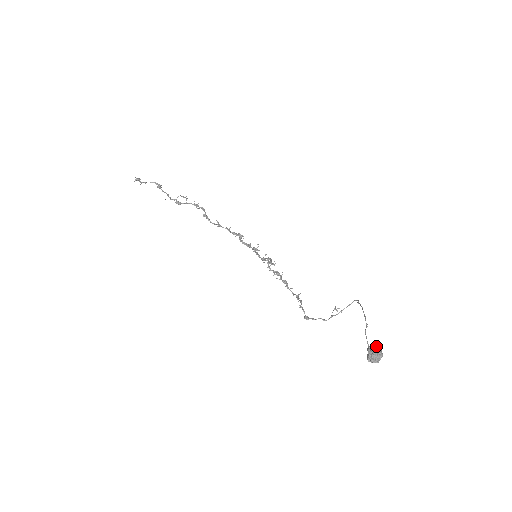
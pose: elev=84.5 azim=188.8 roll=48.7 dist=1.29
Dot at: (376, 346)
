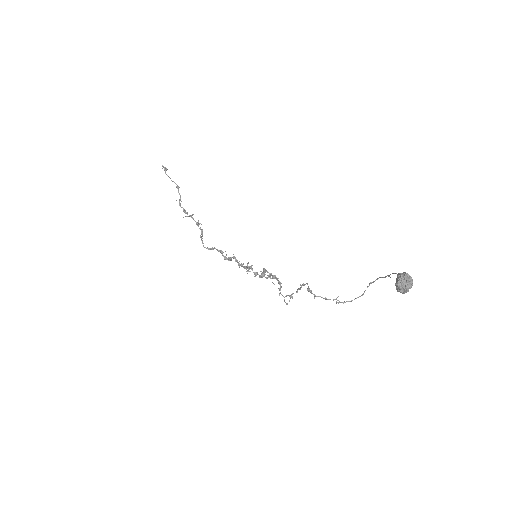
Dot at: occluded
